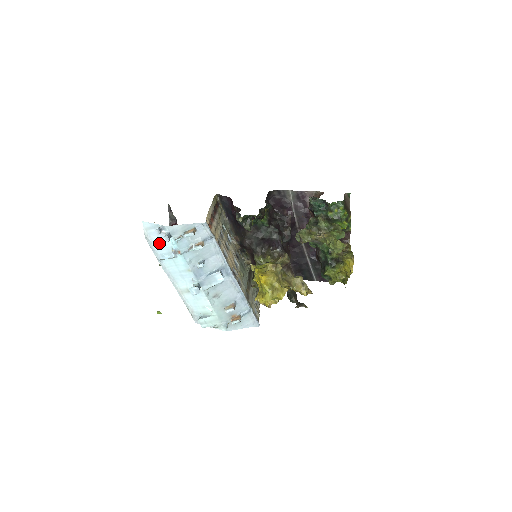
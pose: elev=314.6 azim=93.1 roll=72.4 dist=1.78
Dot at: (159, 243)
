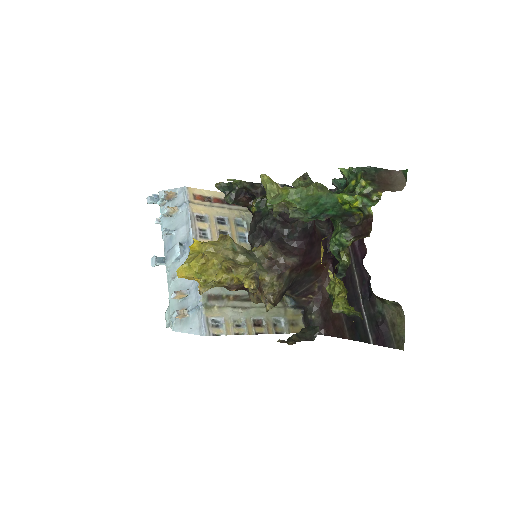
Dot at: occluded
